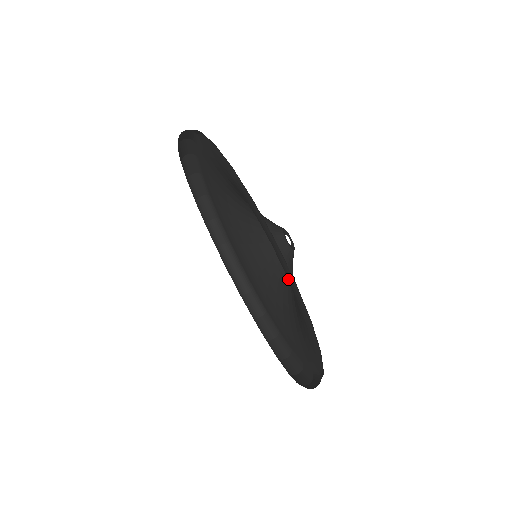
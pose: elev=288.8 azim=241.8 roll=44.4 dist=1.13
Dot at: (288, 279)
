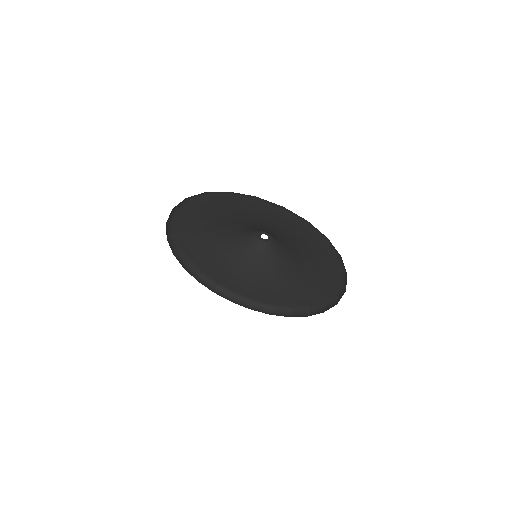
Dot at: (309, 243)
